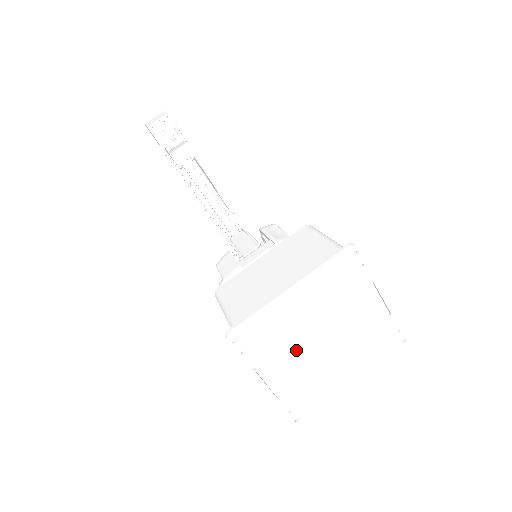
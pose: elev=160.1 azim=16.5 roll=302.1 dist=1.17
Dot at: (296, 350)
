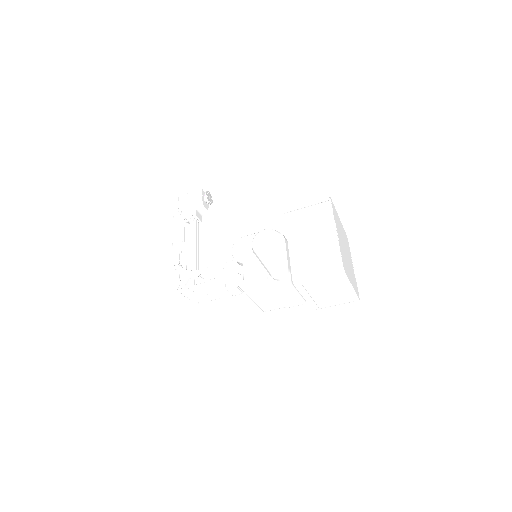
Dot at: (341, 238)
